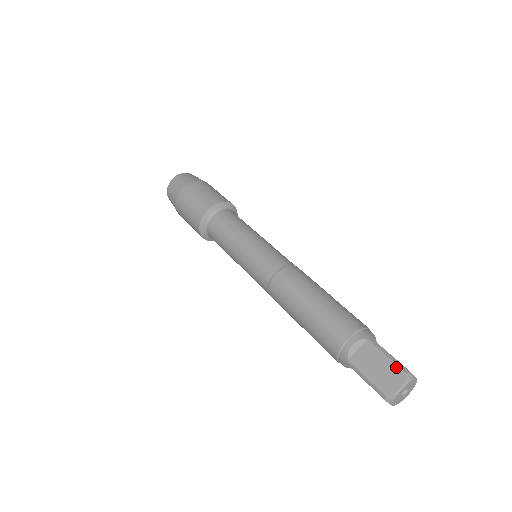
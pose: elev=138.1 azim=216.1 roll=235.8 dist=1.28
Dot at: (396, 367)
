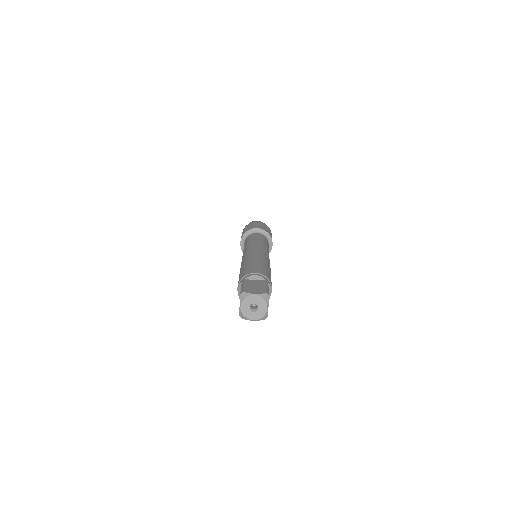
Dot at: (240, 293)
